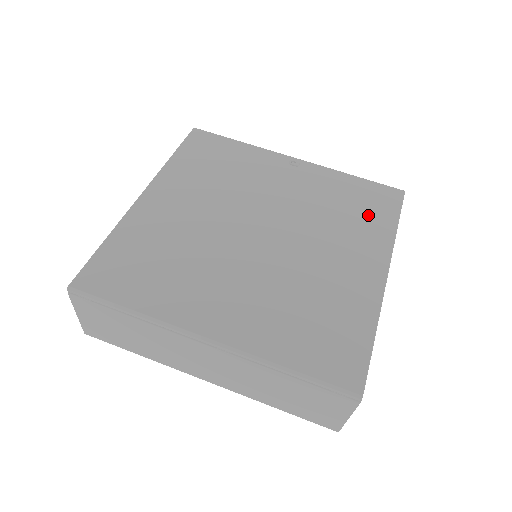
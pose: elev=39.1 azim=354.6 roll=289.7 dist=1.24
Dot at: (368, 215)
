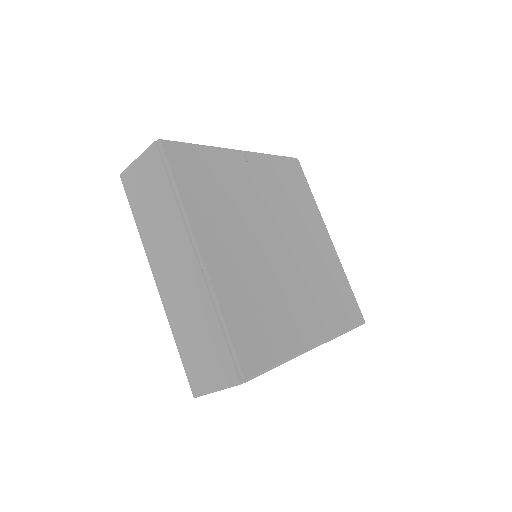
Dot at: (300, 193)
